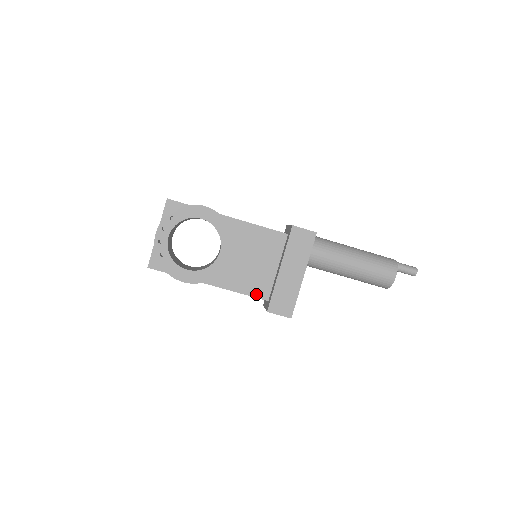
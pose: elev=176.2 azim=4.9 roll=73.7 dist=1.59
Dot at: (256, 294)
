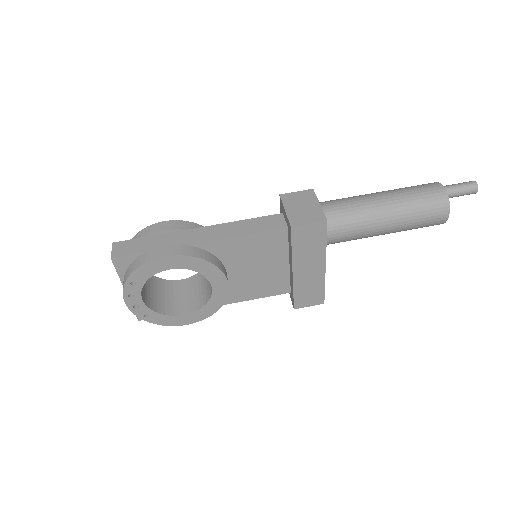
Dot at: (274, 293)
